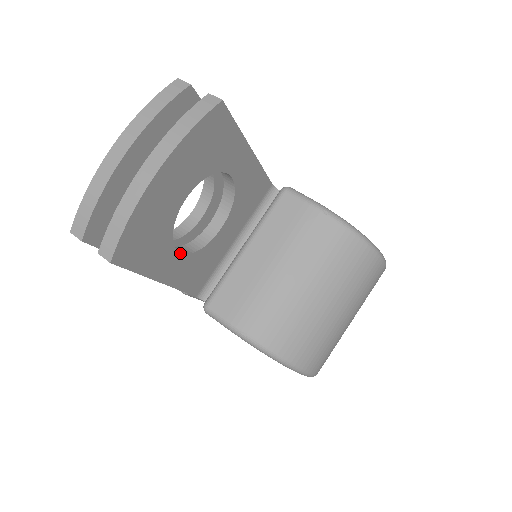
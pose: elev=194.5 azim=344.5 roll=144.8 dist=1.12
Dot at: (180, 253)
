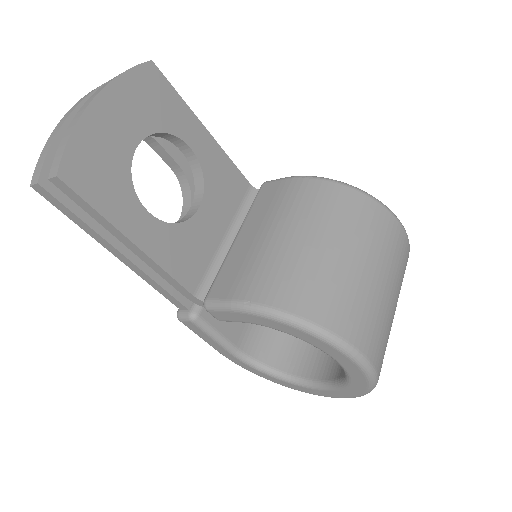
Dot at: (150, 214)
